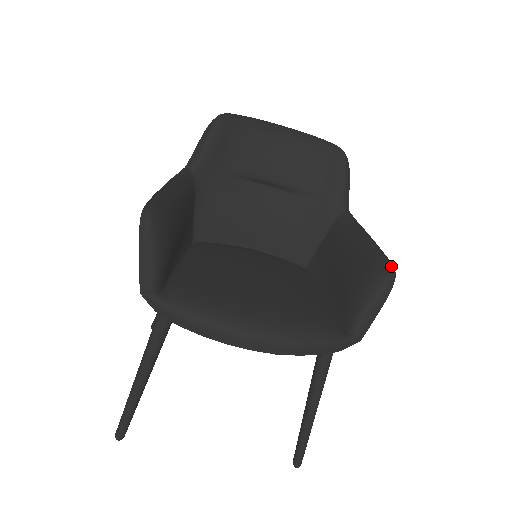
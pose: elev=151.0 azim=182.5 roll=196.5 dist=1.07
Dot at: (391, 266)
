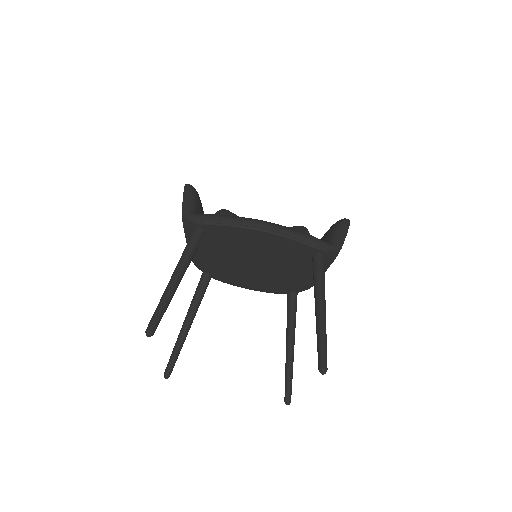
Dot at: occluded
